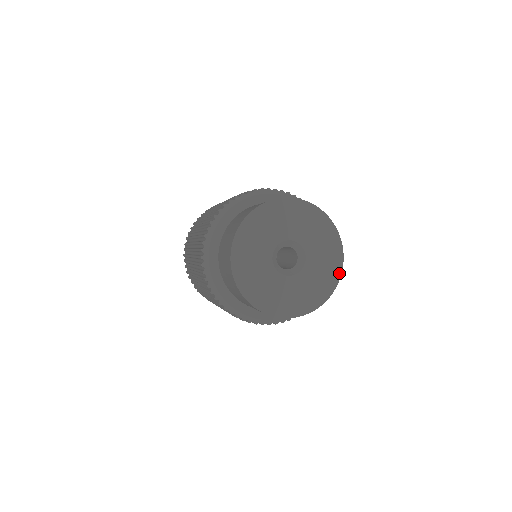
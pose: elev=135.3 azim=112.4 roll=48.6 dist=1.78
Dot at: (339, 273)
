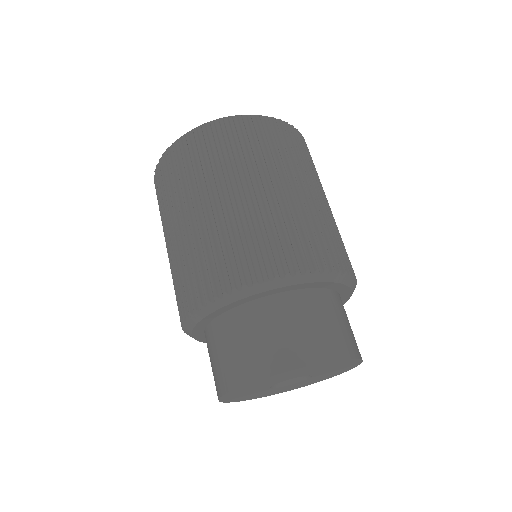
Dot at: (343, 372)
